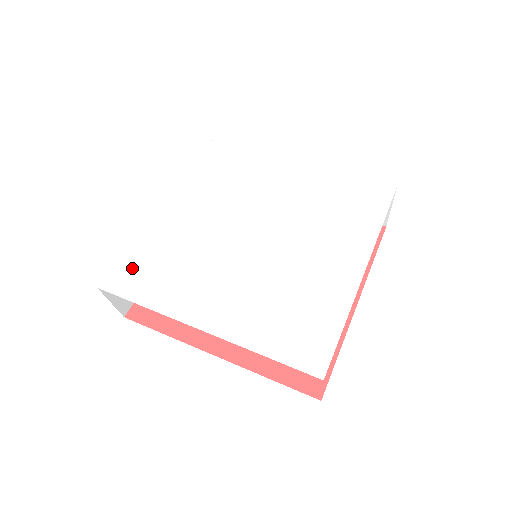
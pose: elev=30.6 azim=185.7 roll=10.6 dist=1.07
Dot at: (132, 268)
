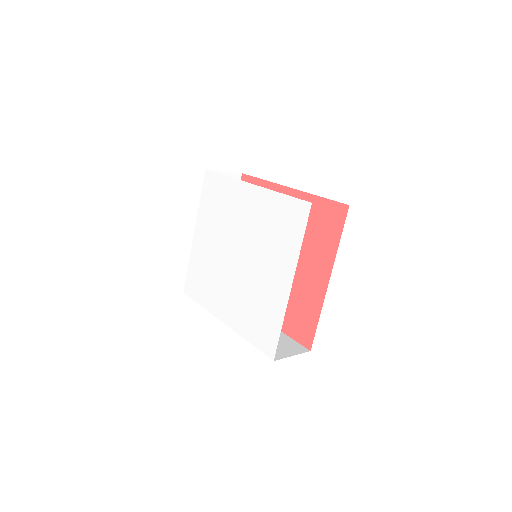
Dot at: (193, 280)
